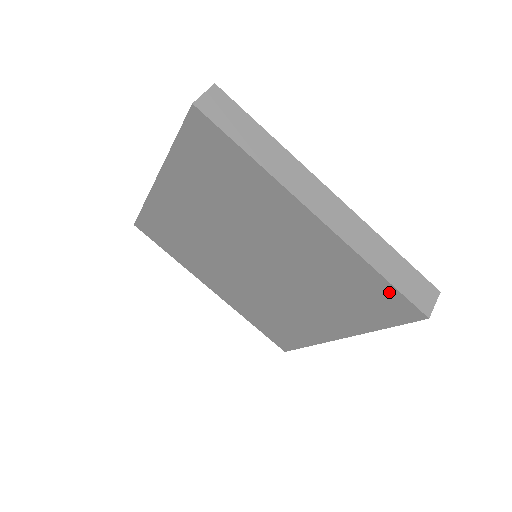
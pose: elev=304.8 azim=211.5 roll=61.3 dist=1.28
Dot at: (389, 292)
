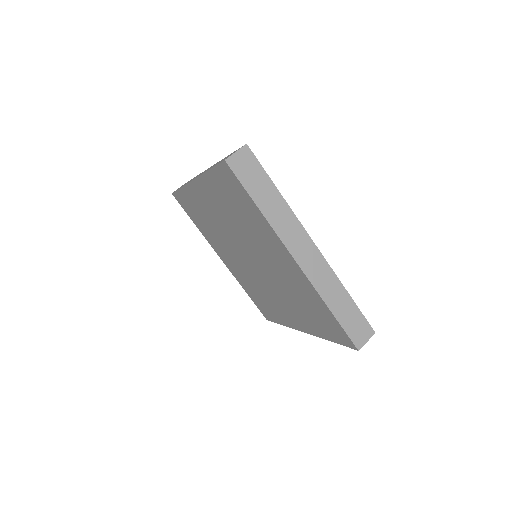
Dot at: (336, 324)
